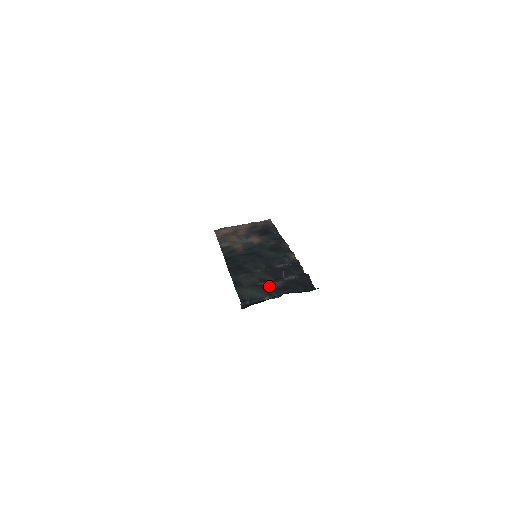
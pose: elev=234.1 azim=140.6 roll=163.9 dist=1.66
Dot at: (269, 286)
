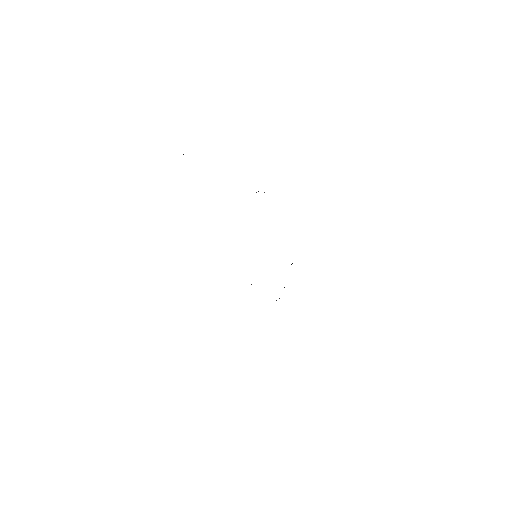
Dot at: occluded
